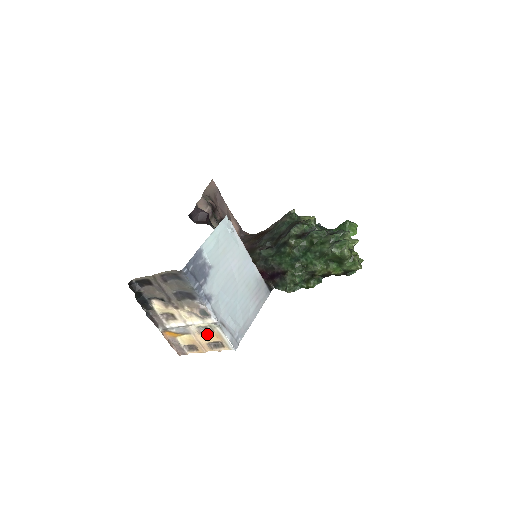
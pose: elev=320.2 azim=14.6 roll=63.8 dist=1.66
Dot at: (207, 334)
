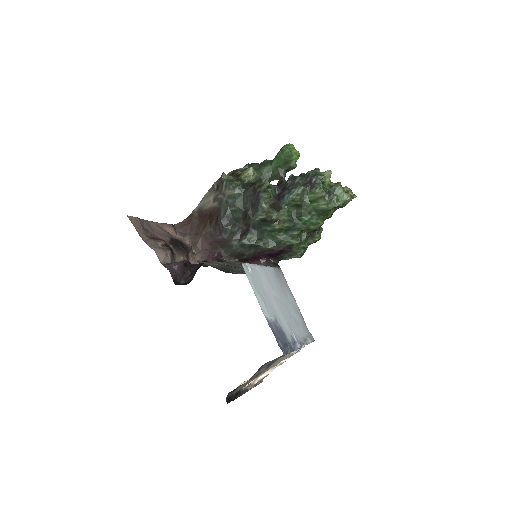
Dot at: occluded
